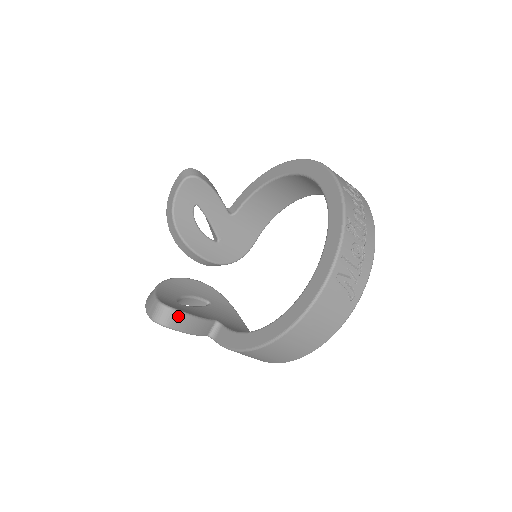
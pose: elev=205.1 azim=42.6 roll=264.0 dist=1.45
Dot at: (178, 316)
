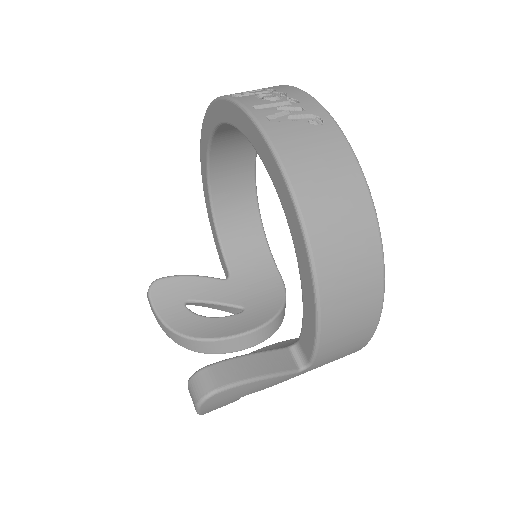
Dot at: (218, 369)
